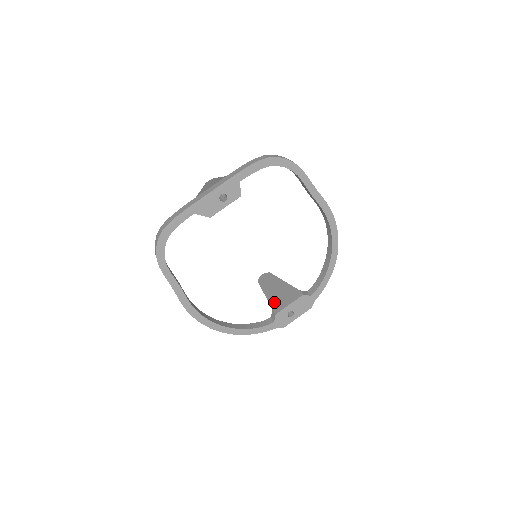
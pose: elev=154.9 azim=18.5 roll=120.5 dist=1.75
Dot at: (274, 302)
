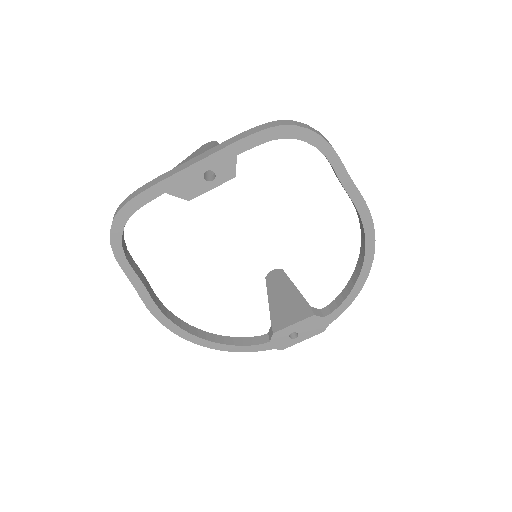
Dot at: (276, 314)
